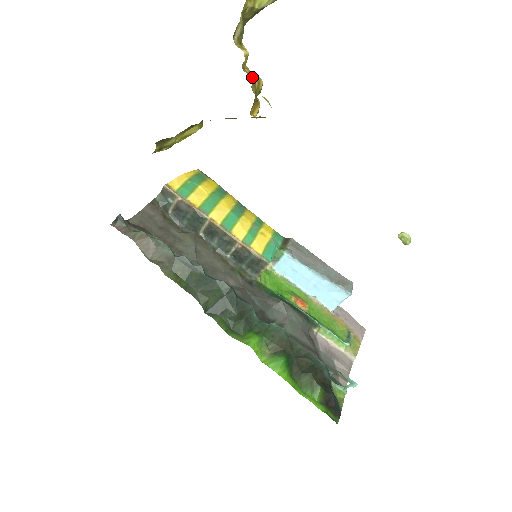
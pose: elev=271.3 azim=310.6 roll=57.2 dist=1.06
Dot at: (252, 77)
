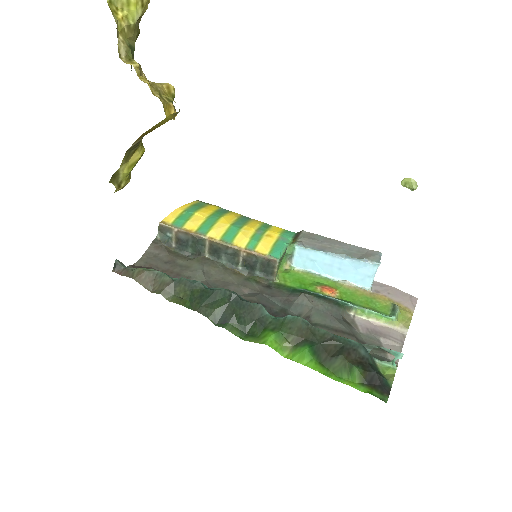
Dot at: (152, 84)
